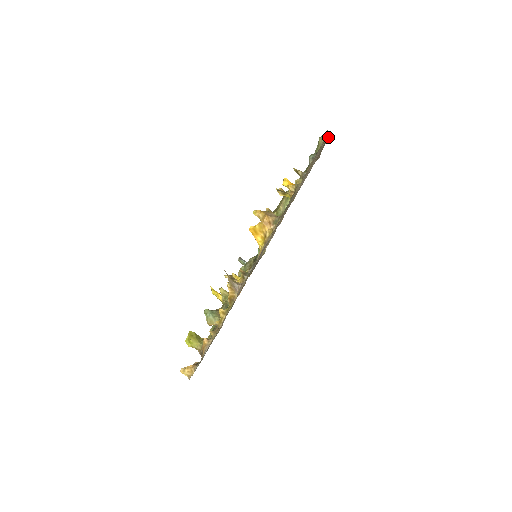
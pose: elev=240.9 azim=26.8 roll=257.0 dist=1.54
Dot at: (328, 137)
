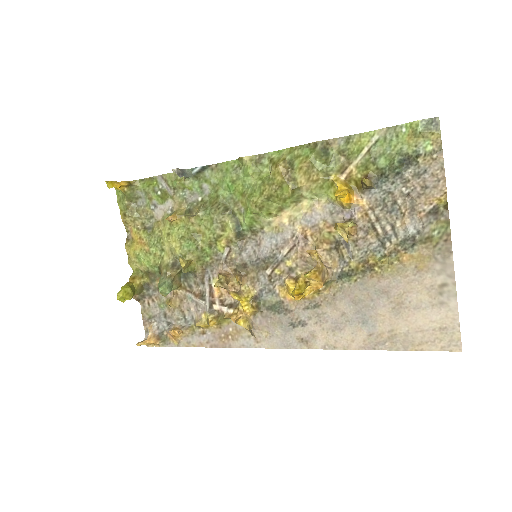
Dot at: (444, 176)
